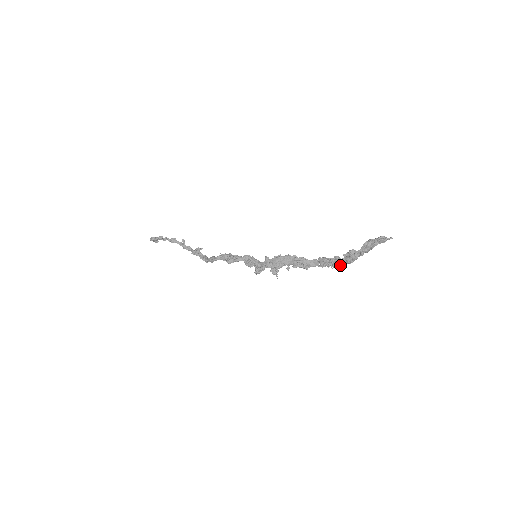
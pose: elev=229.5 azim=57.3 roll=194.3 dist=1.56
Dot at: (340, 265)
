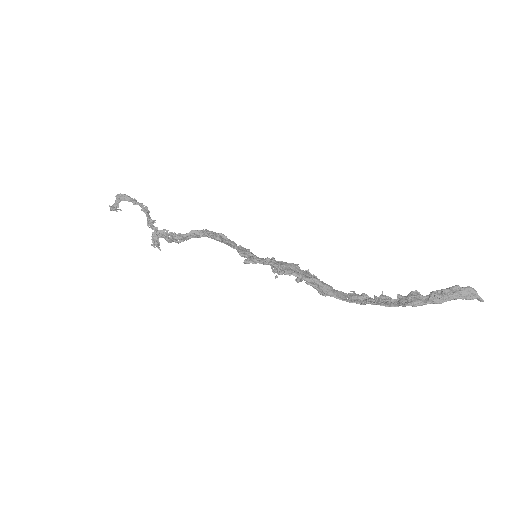
Dot at: (386, 304)
